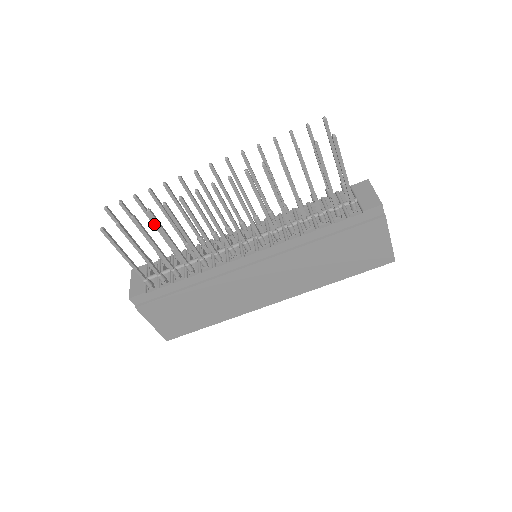
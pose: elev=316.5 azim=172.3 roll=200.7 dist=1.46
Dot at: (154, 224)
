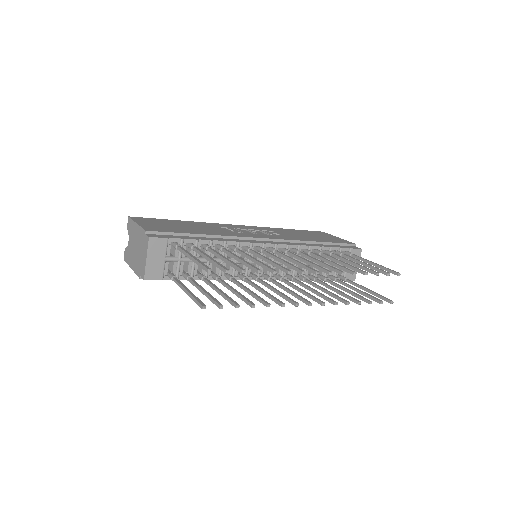
Dot at: (225, 261)
